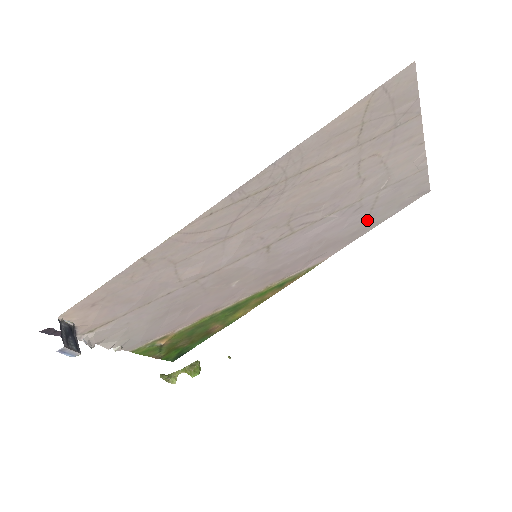
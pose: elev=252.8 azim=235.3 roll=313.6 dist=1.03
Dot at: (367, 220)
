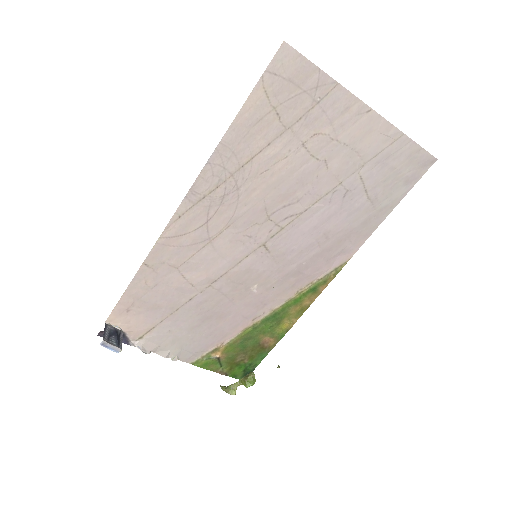
Dot at: (371, 205)
